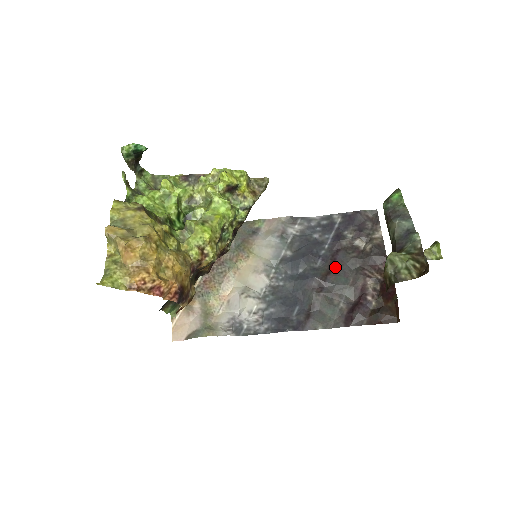
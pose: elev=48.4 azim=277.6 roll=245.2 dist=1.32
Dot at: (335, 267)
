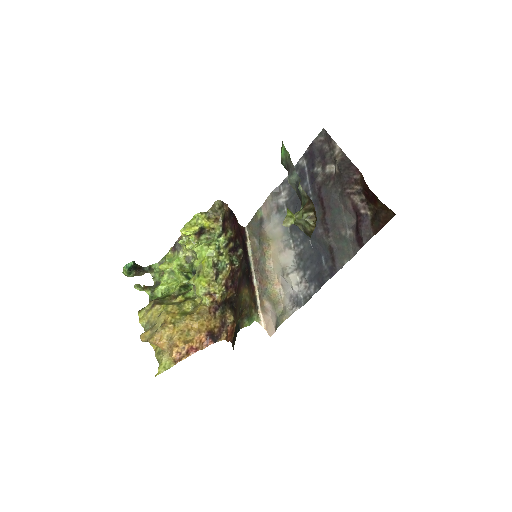
Dot at: (325, 205)
